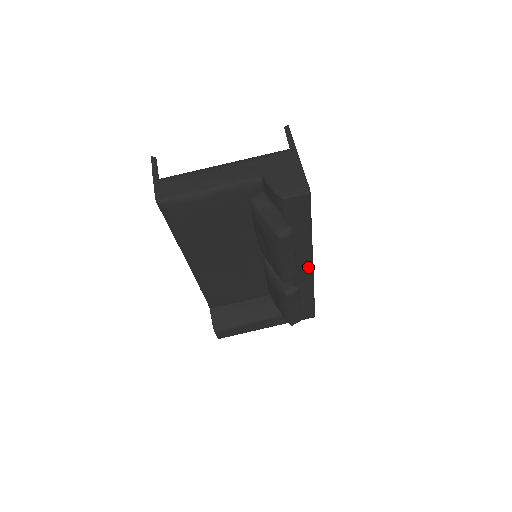
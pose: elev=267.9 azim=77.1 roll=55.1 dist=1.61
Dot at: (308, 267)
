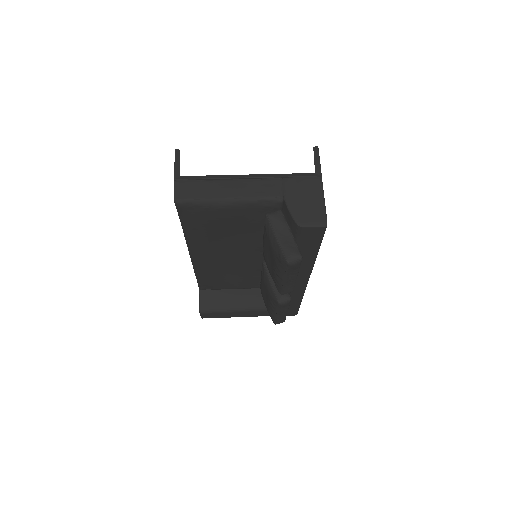
Dot at: (304, 279)
